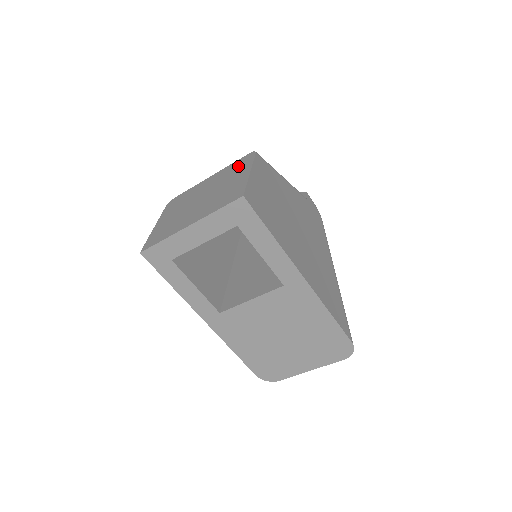
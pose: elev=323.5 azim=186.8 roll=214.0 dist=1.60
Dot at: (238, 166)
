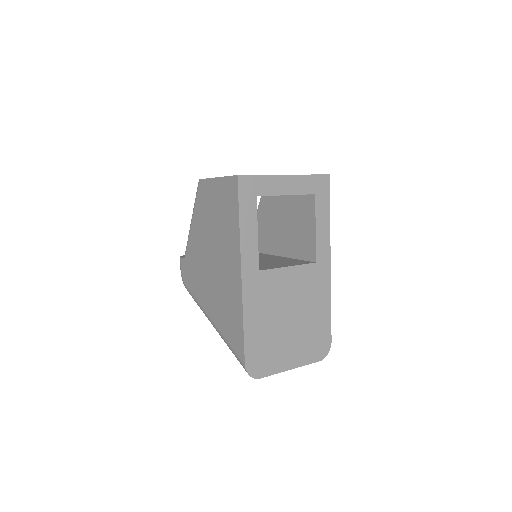
Dot at: occluded
